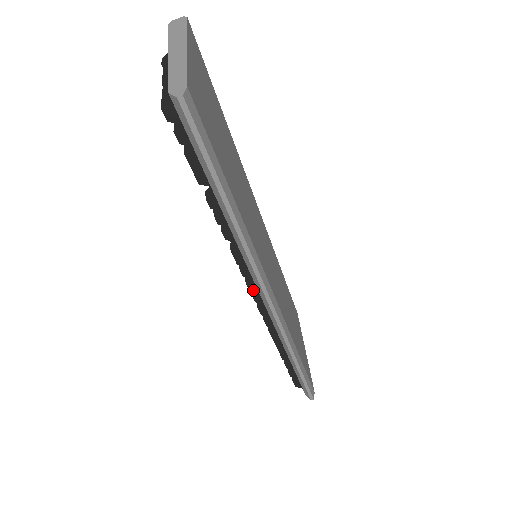
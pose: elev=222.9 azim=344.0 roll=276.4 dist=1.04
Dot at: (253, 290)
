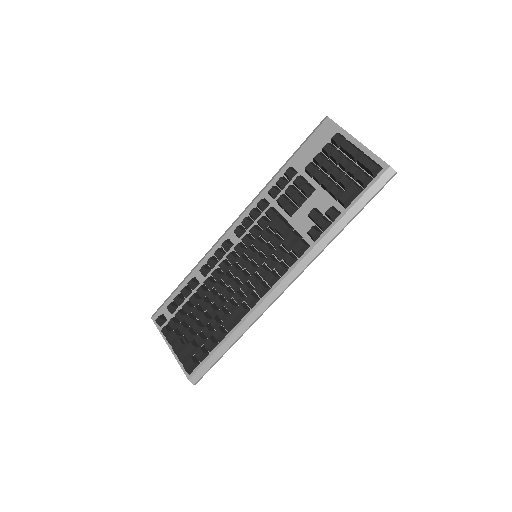
Dot at: (275, 275)
